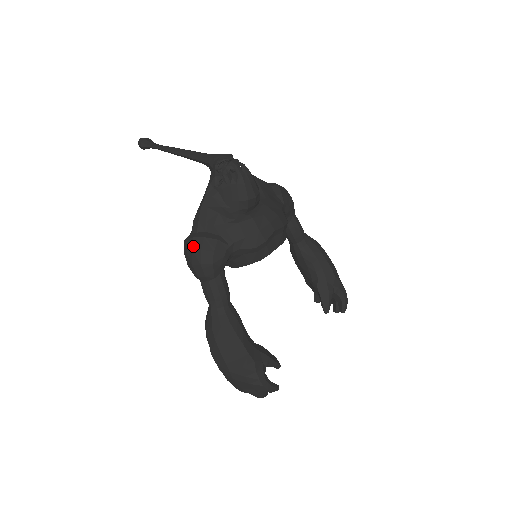
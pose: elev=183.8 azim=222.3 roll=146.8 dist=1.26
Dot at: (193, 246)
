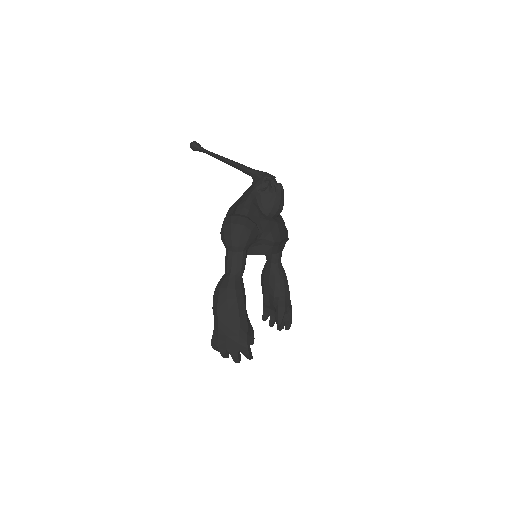
Dot at: (238, 221)
